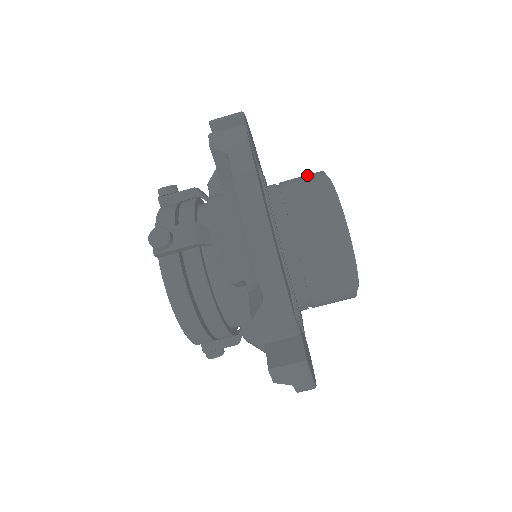
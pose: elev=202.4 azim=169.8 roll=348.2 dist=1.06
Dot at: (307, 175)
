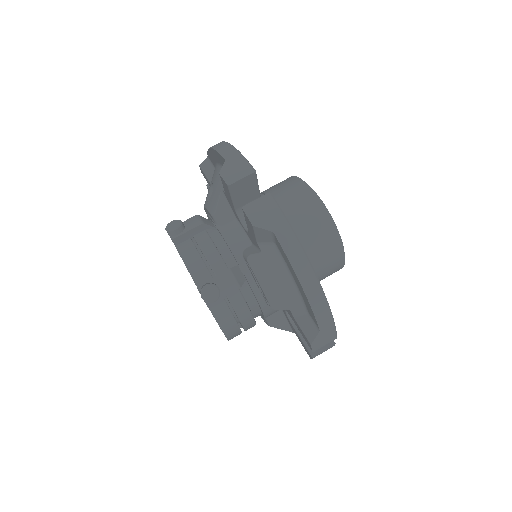
Dot at: (294, 190)
